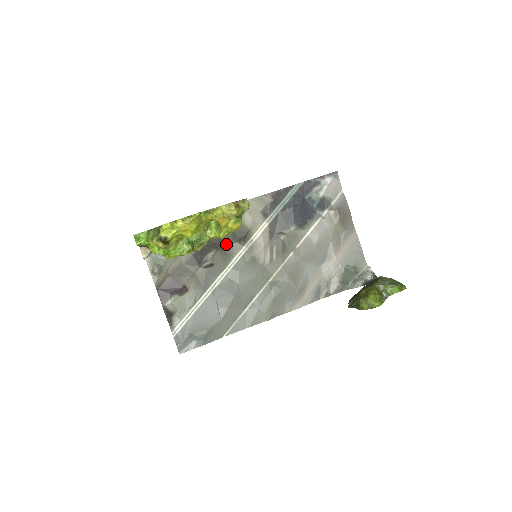
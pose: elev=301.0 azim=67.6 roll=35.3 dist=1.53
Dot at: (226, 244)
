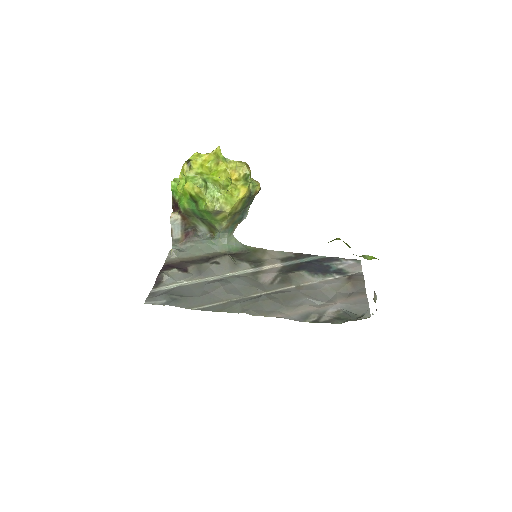
Dot at: (238, 261)
